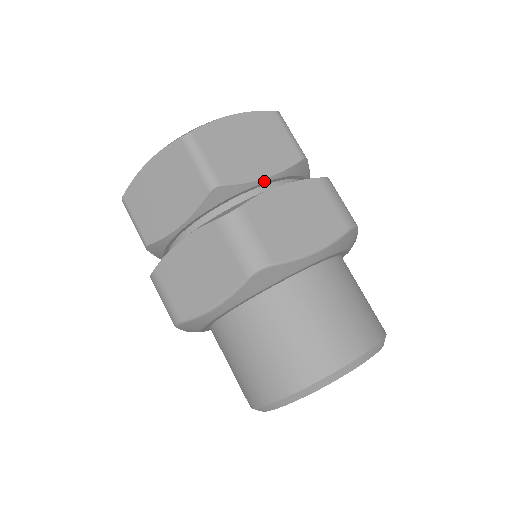
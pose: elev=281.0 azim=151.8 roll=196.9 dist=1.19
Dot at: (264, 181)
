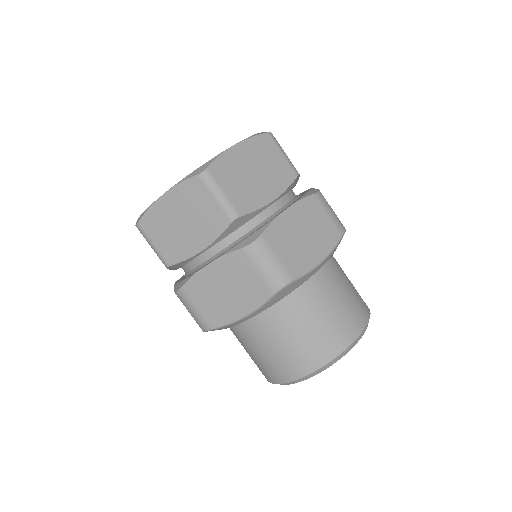
Dot at: (271, 203)
